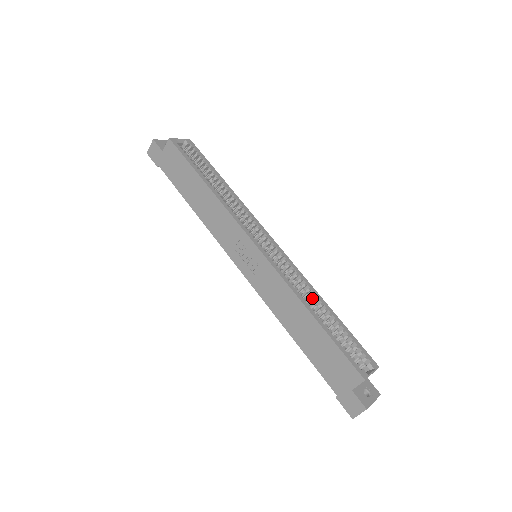
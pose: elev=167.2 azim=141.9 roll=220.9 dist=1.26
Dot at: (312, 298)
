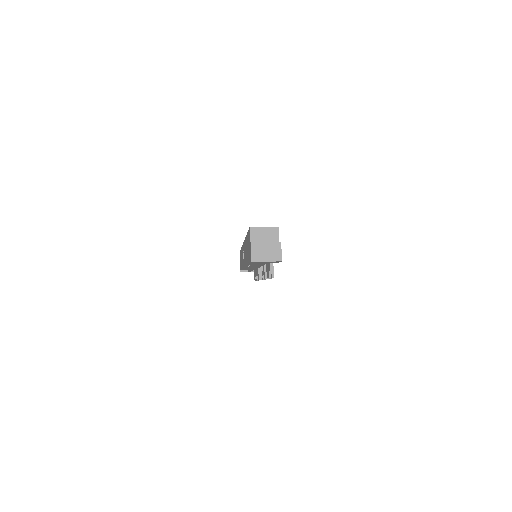
Dot at: occluded
